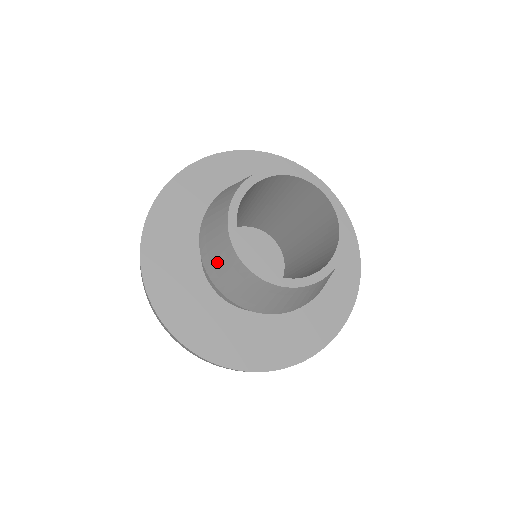
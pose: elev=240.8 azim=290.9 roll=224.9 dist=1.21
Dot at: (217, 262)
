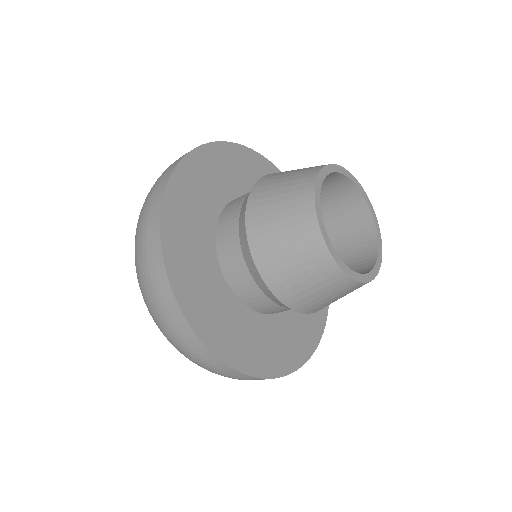
Dot at: (274, 208)
